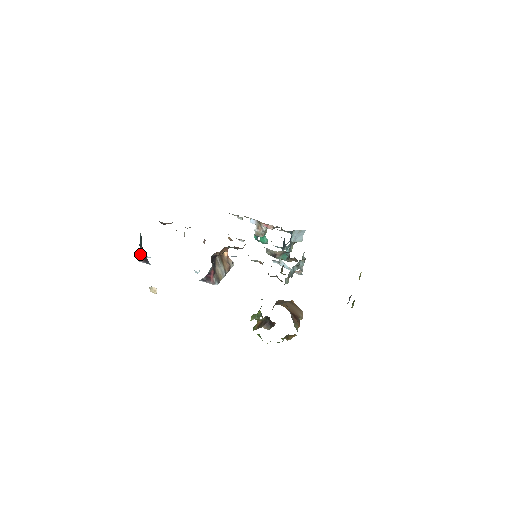
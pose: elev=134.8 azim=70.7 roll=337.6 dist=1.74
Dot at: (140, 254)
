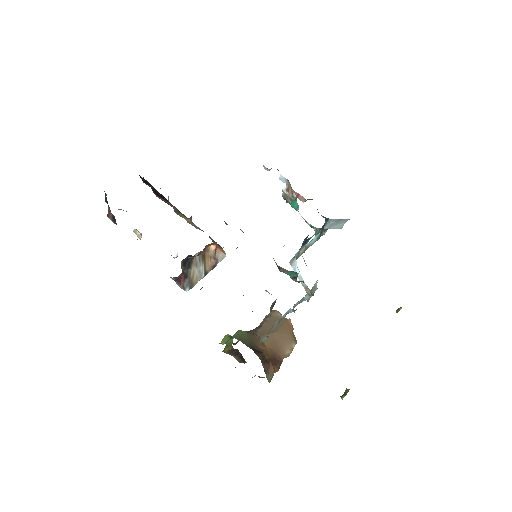
Dot at: (108, 209)
